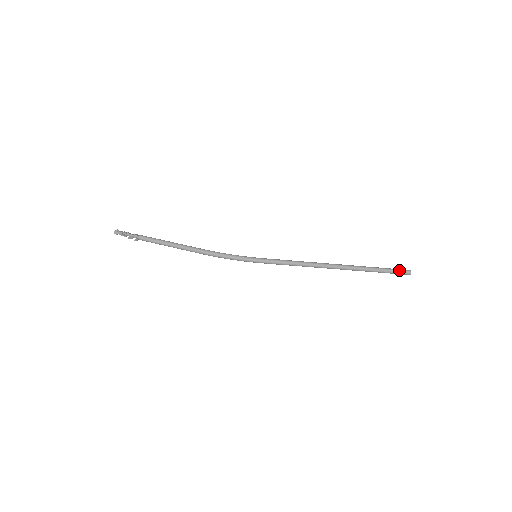
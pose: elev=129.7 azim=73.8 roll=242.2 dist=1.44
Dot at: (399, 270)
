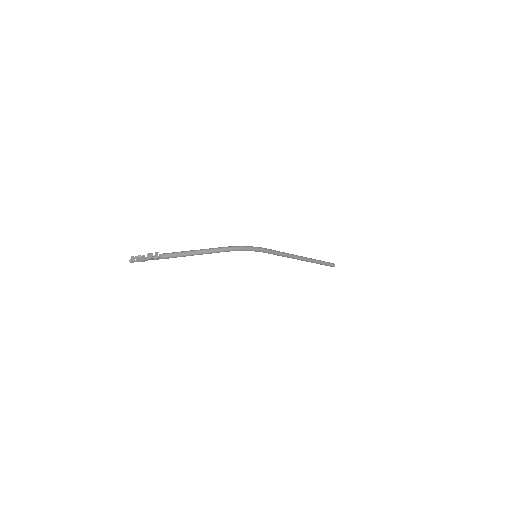
Dot at: (329, 262)
